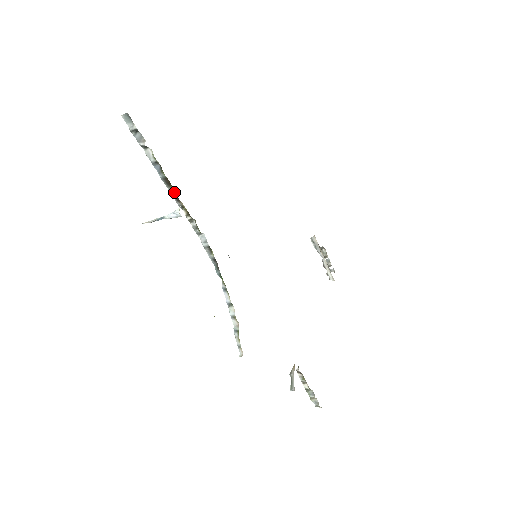
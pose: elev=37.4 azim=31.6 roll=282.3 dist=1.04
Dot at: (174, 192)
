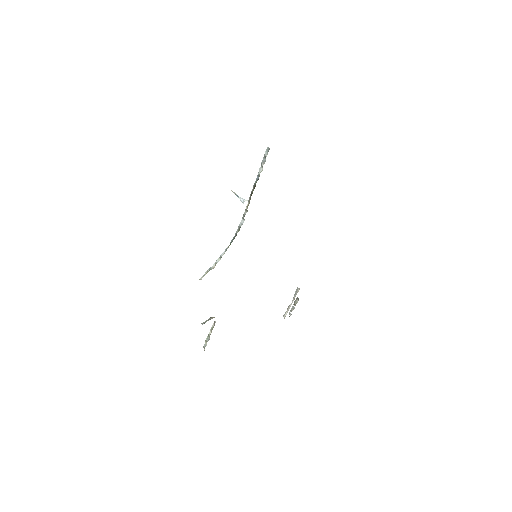
Dot at: (252, 193)
